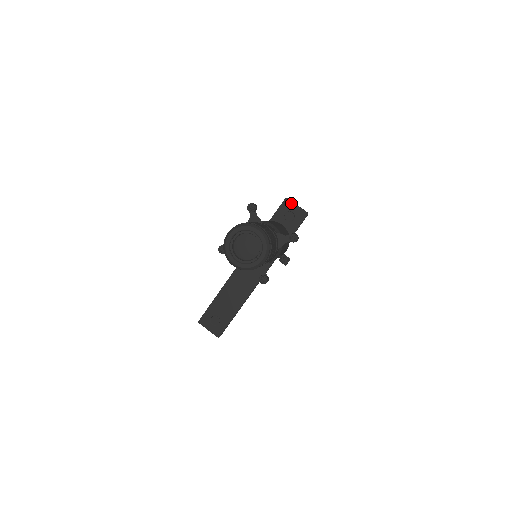
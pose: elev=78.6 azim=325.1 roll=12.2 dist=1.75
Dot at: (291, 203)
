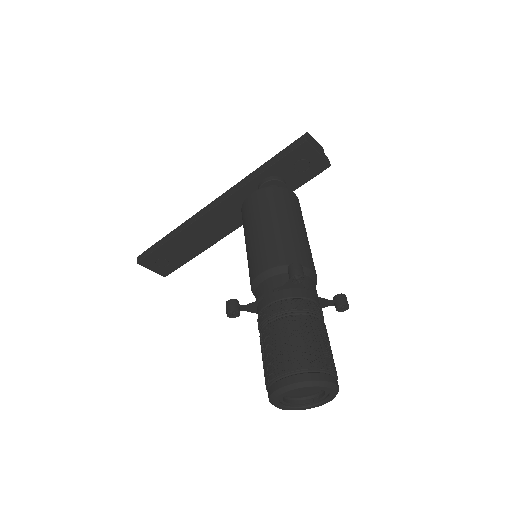
Dot at: (311, 149)
